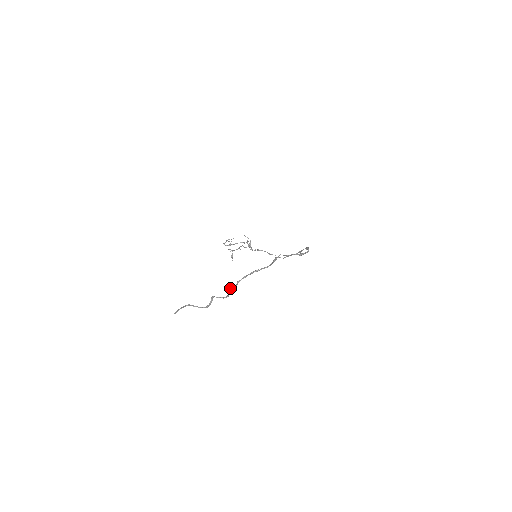
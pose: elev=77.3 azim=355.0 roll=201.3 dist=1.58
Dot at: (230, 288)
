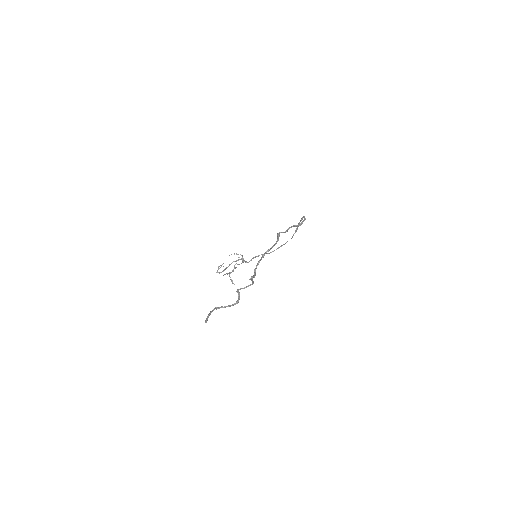
Dot at: (250, 278)
